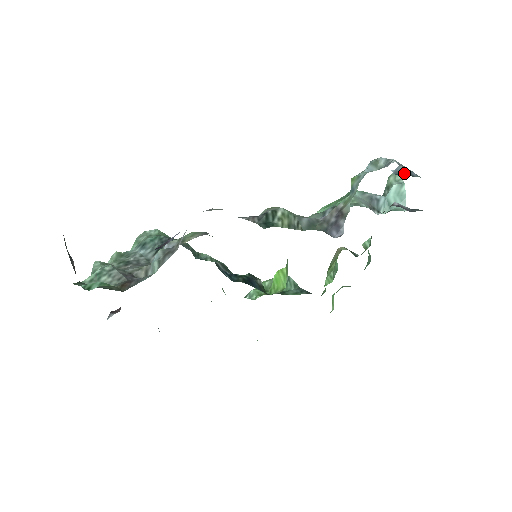
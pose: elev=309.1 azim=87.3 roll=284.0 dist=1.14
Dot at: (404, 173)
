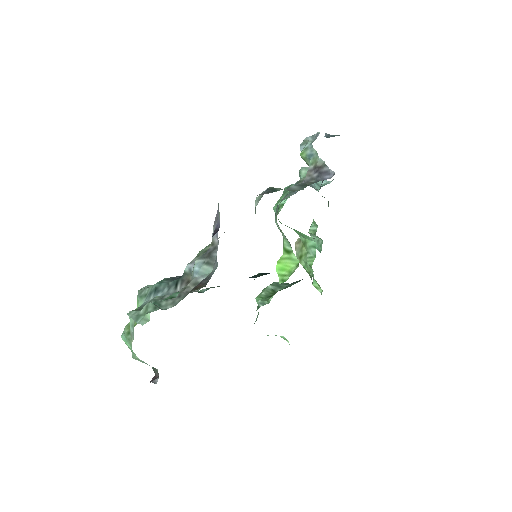
Dot at: (331, 136)
